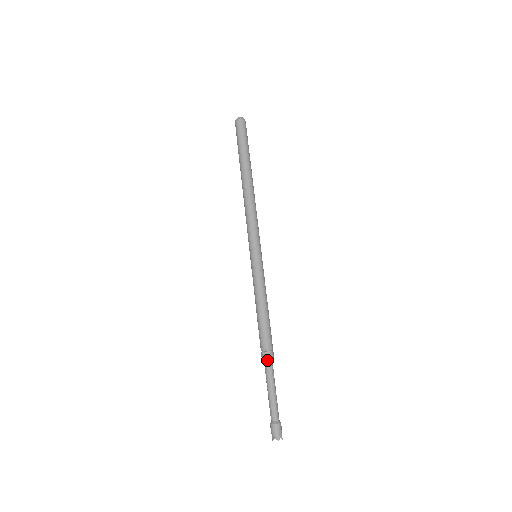
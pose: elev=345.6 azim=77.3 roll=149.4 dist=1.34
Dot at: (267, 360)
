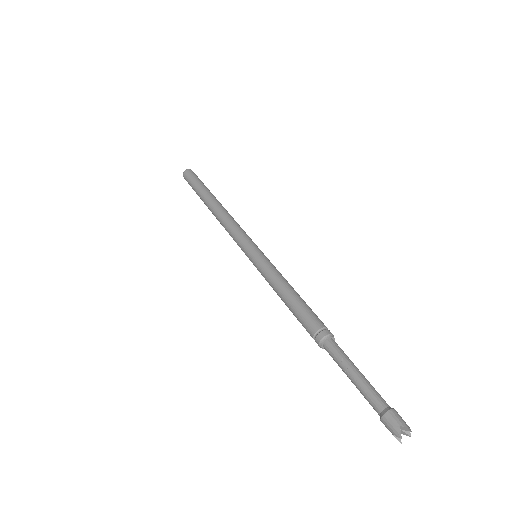
Dot at: (330, 340)
